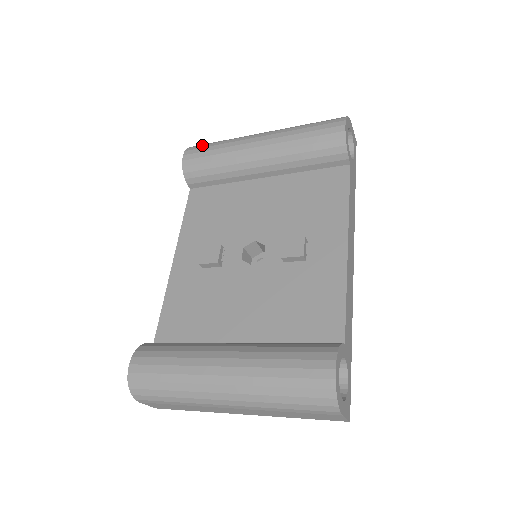
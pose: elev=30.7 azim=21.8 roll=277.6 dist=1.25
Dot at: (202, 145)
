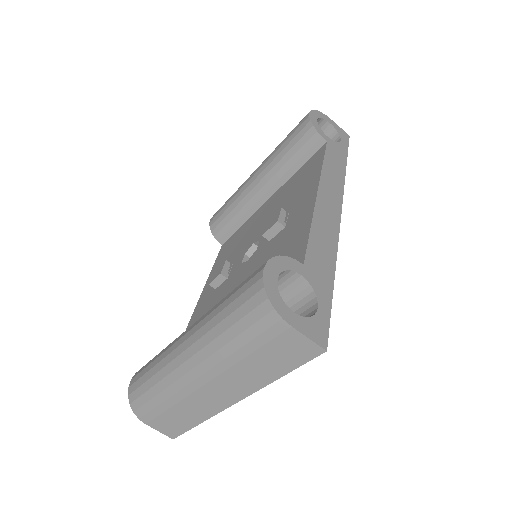
Dot at: occluded
